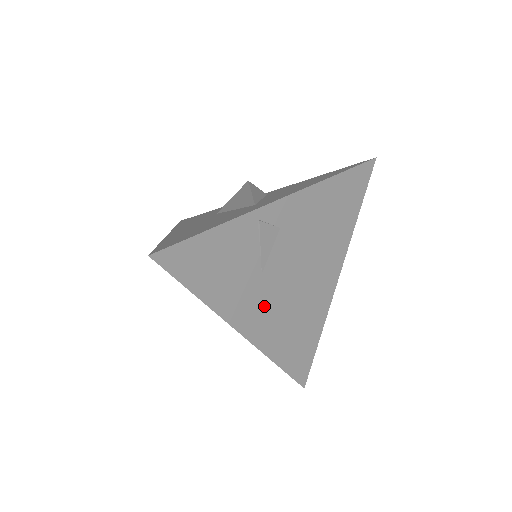
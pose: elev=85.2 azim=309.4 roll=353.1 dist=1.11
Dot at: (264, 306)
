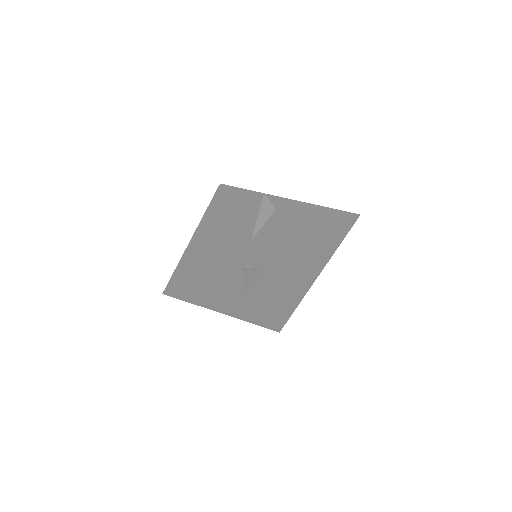
Dot at: (248, 302)
